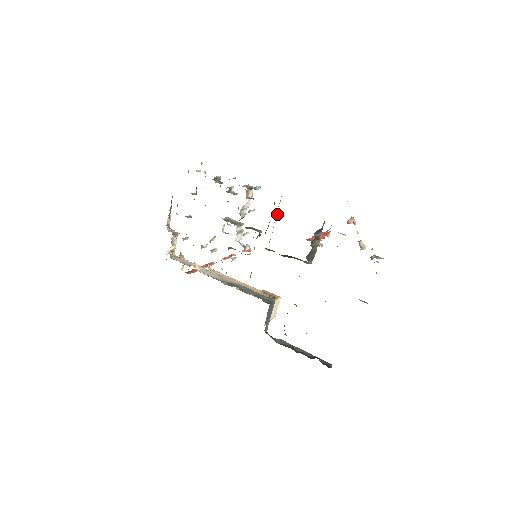
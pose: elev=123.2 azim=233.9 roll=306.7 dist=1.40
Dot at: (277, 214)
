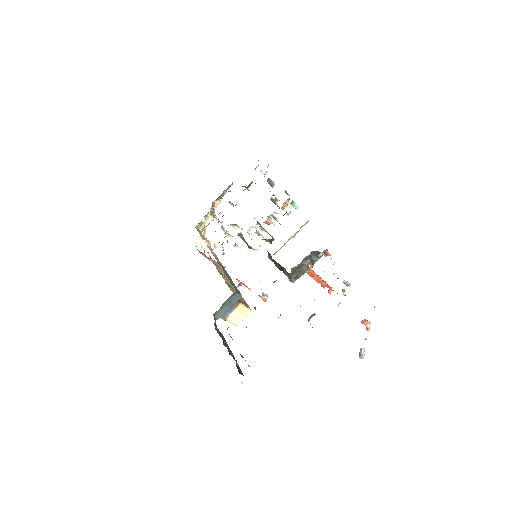
Dot at: (296, 233)
